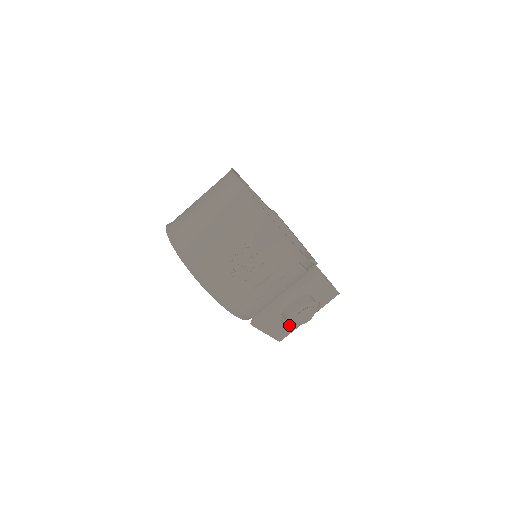
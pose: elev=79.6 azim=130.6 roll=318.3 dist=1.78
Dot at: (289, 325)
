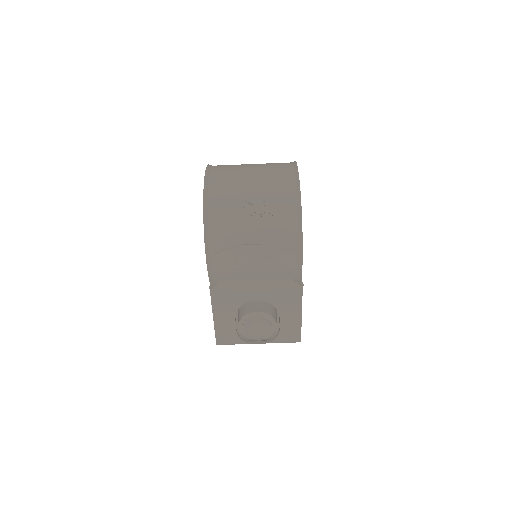
Dot at: (237, 332)
